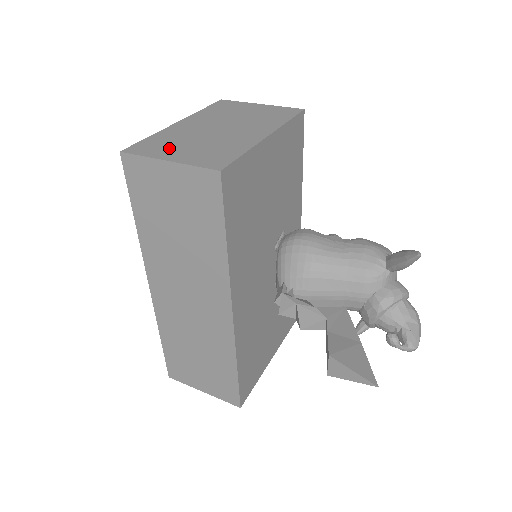
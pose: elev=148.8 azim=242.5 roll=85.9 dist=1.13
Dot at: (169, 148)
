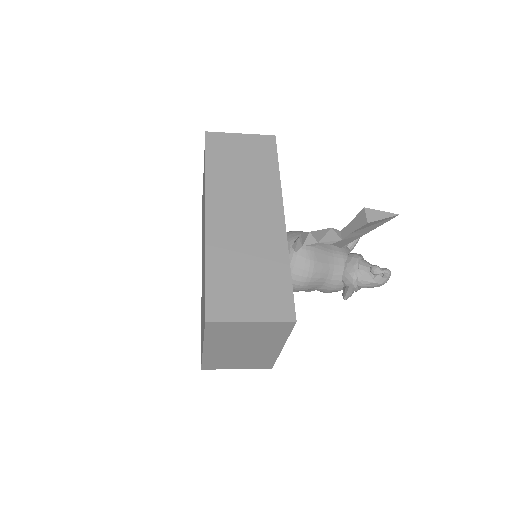
Dot at: occluded
